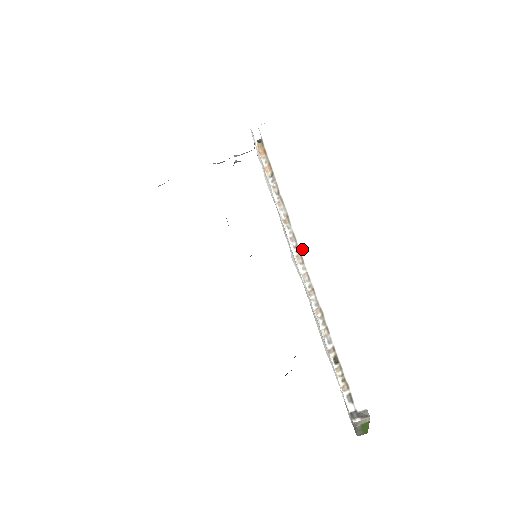
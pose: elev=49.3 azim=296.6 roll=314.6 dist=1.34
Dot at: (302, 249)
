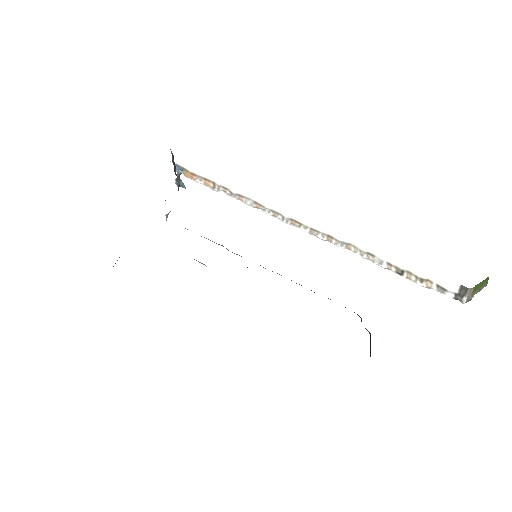
Dot at: (290, 215)
